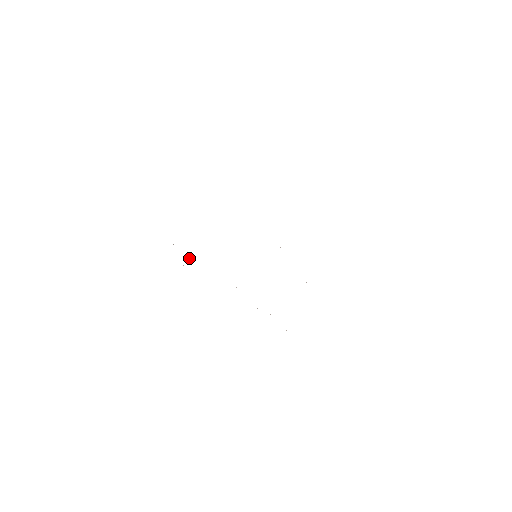
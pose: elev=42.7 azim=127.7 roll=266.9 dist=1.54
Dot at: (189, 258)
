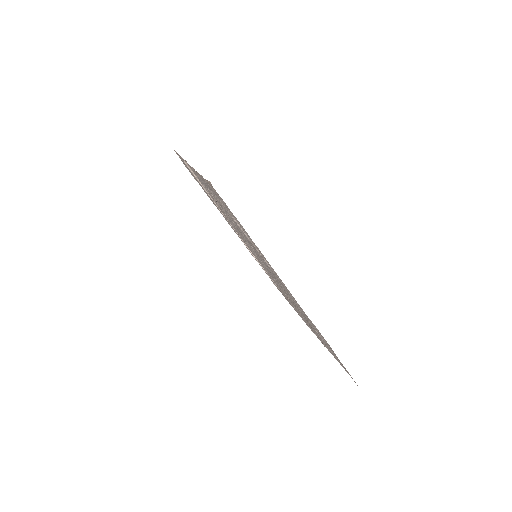
Dot at: (193, 175)
